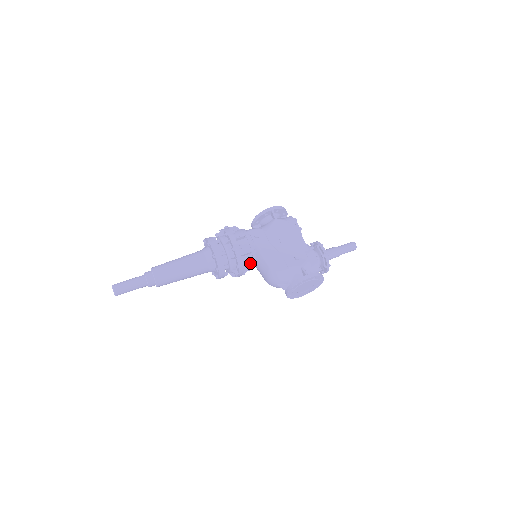
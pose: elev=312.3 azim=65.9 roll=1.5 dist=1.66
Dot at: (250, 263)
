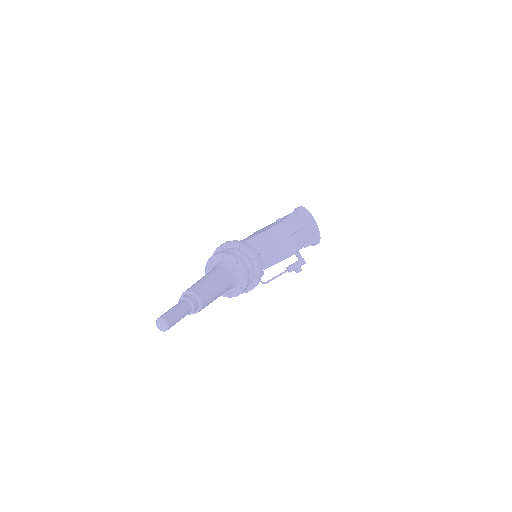
Dot at: (256, 252)
